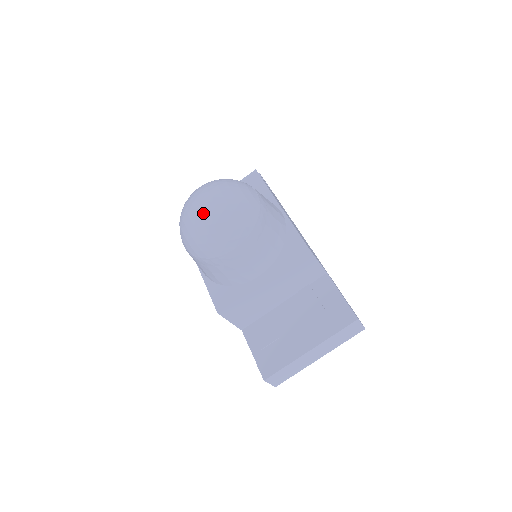
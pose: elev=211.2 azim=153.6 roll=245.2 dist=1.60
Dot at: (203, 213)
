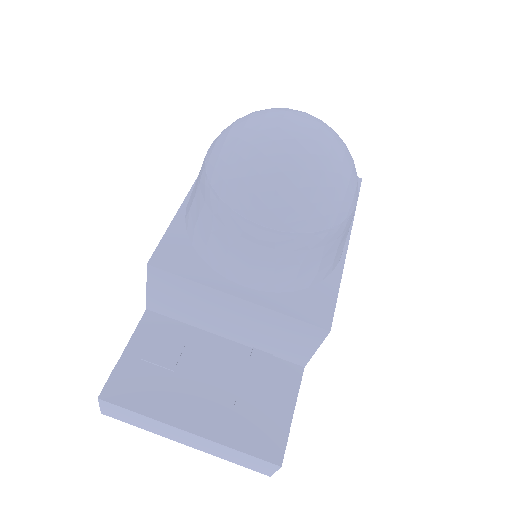
Dot at: (284, 141)
